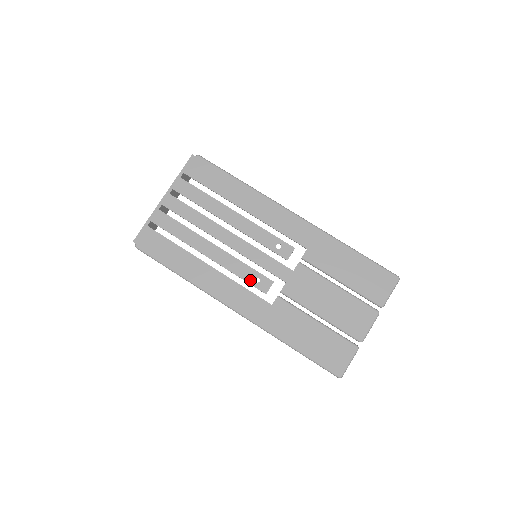
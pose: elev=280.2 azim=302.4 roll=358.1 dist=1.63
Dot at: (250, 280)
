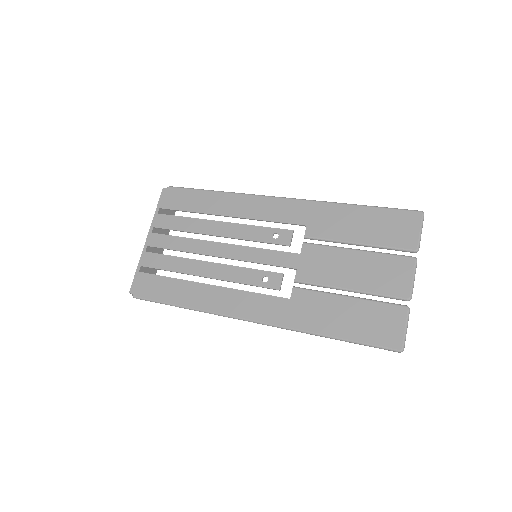
Dot at: (257, 282)
